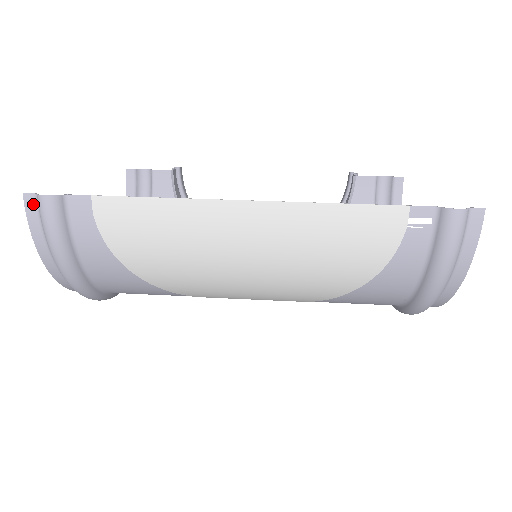
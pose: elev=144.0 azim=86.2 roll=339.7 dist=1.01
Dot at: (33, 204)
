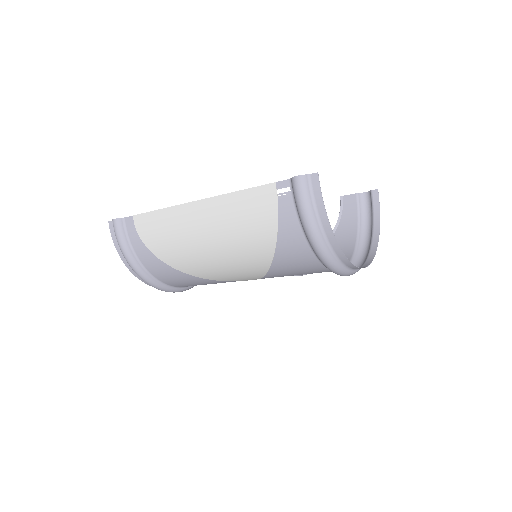
Dot at: (112, 226)
